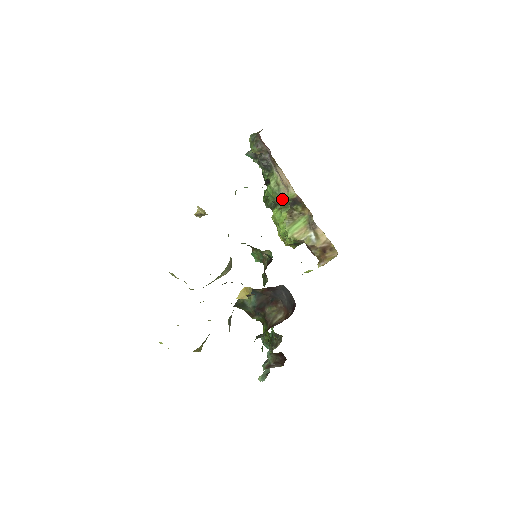
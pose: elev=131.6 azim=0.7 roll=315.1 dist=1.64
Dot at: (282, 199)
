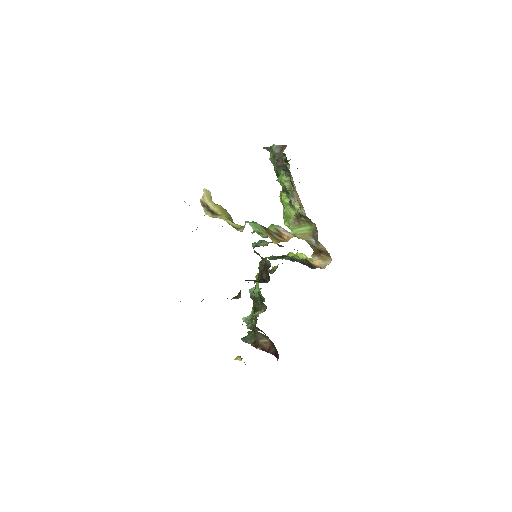
Dot at: (293, 205)
